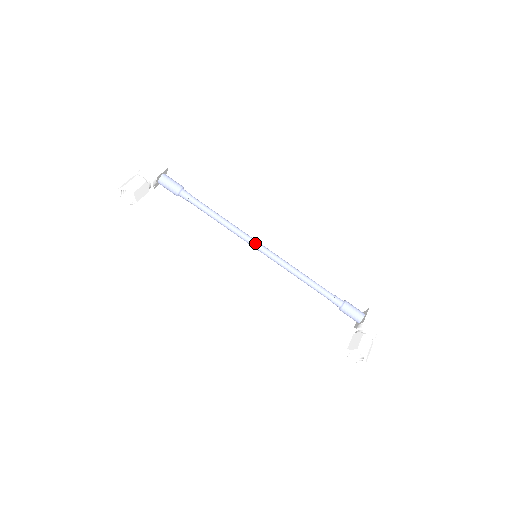
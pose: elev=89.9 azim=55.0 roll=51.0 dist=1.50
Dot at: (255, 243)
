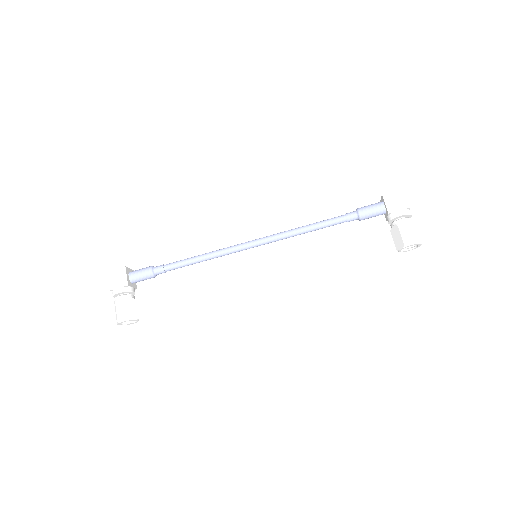
Dot at: (244, 247)
